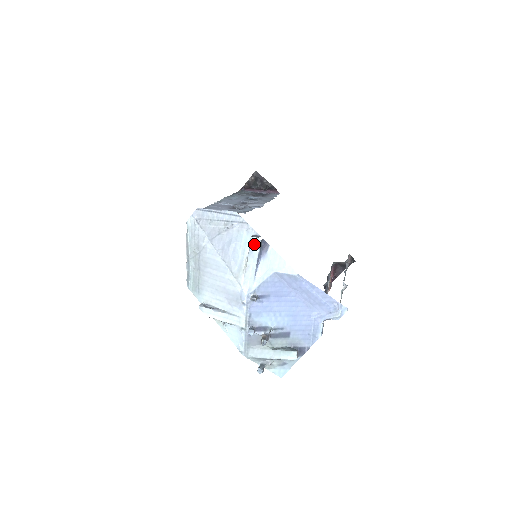
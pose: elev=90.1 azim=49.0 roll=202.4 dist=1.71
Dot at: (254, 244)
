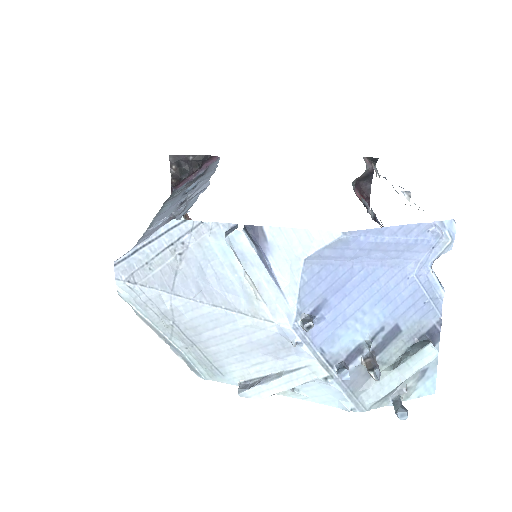
Dot at: (238, 244)
